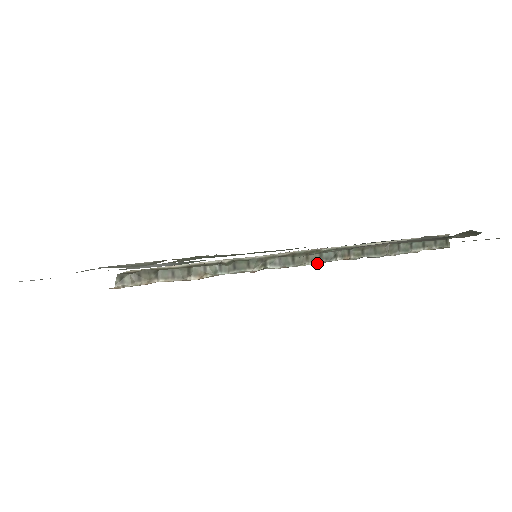
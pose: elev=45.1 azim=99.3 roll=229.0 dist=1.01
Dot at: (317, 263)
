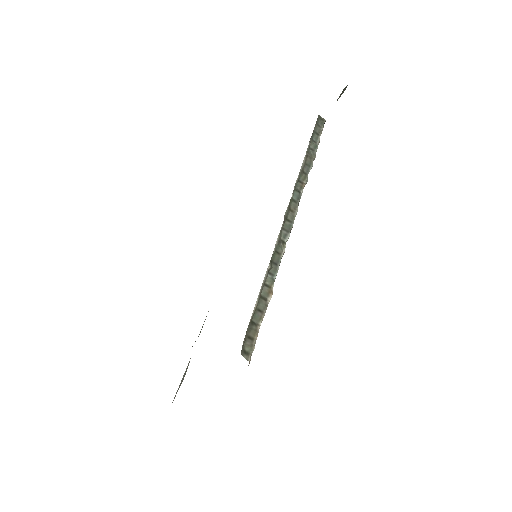
Dot at: occluded
